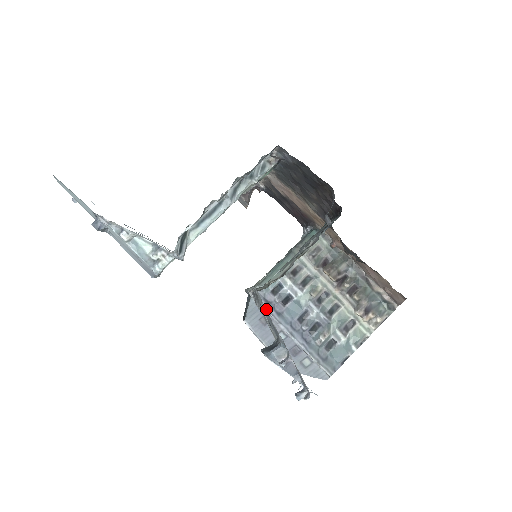
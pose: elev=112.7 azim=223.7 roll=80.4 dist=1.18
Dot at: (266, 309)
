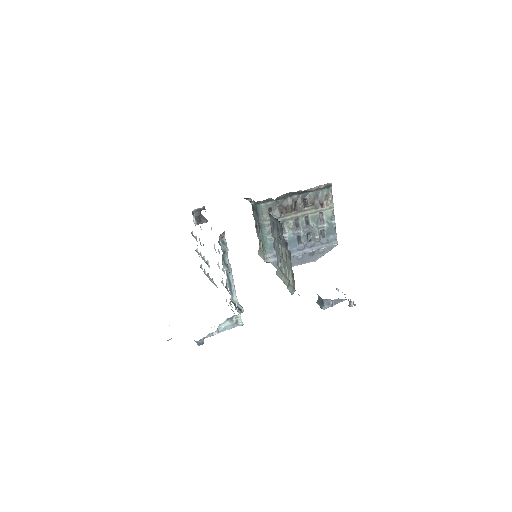
Dot at: occluded
